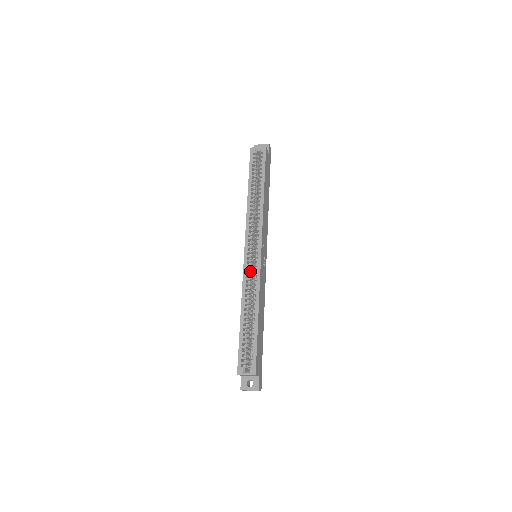
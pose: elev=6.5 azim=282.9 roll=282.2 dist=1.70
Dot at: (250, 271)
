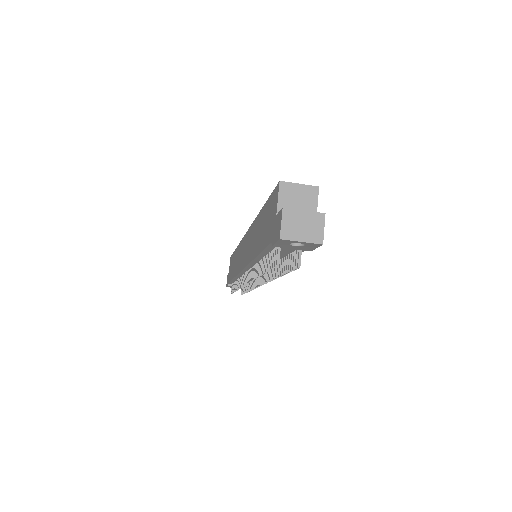
Dot at: occluded
